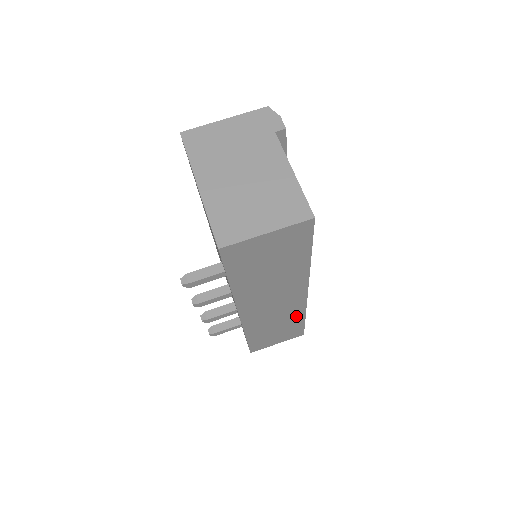
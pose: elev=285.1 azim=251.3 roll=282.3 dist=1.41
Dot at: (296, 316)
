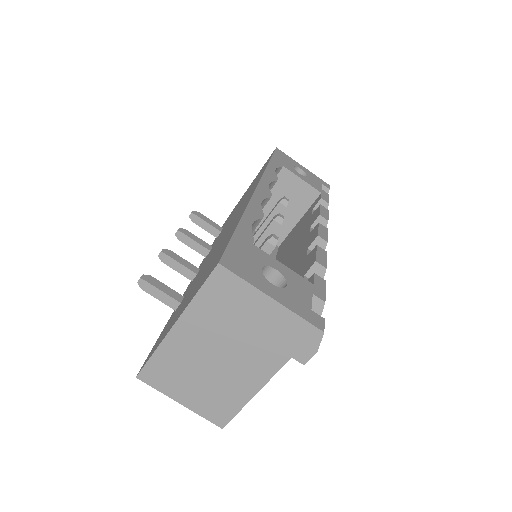
Dot at: occluded
